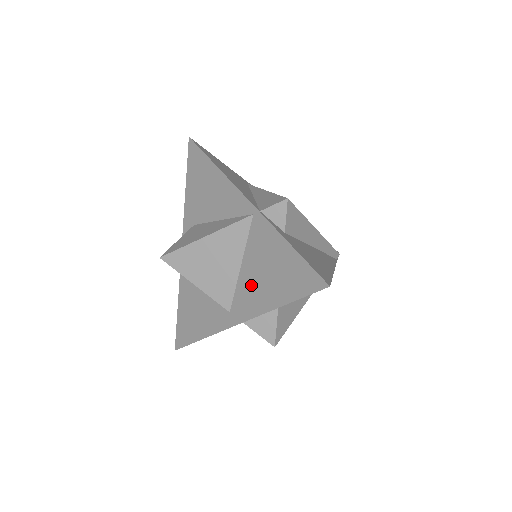
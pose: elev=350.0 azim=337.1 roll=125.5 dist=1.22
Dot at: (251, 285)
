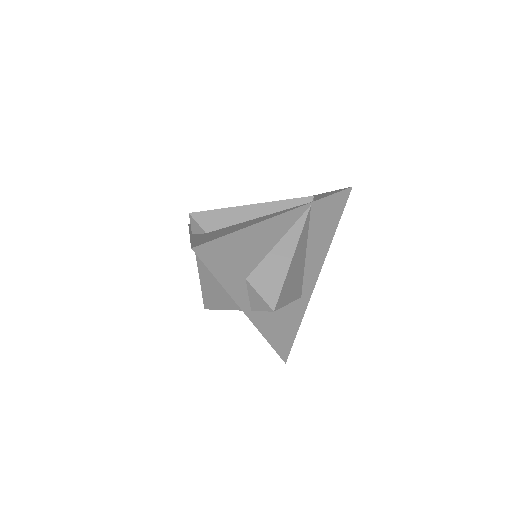
Dot at: occluded
